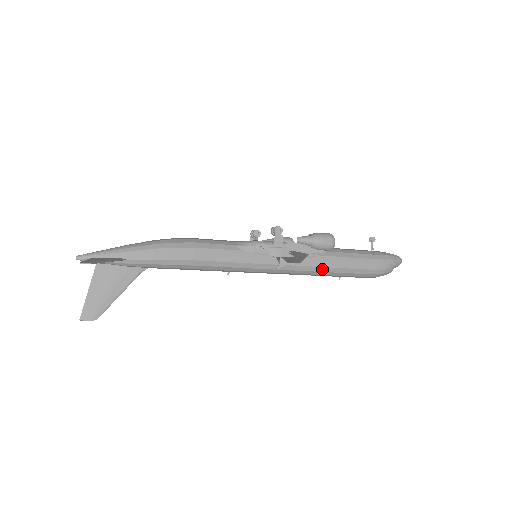
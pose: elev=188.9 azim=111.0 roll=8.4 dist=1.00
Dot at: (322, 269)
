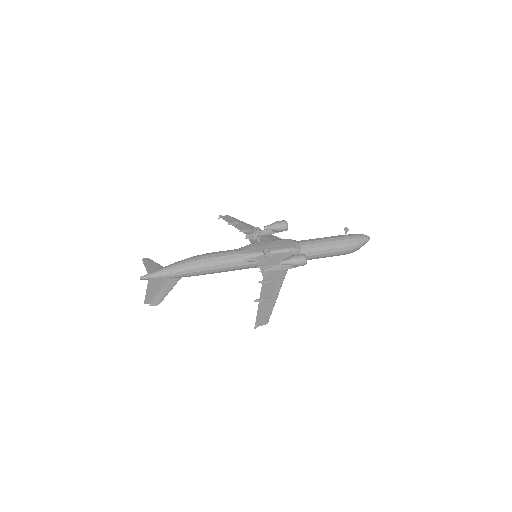
Dot at: occluded
